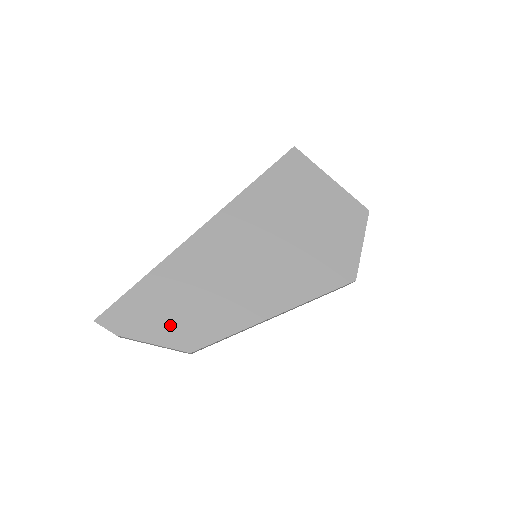
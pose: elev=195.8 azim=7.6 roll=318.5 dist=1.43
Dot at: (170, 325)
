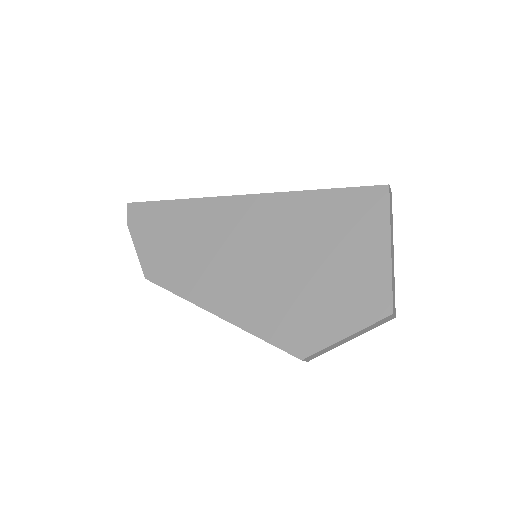
Dot at: (154, 247)
